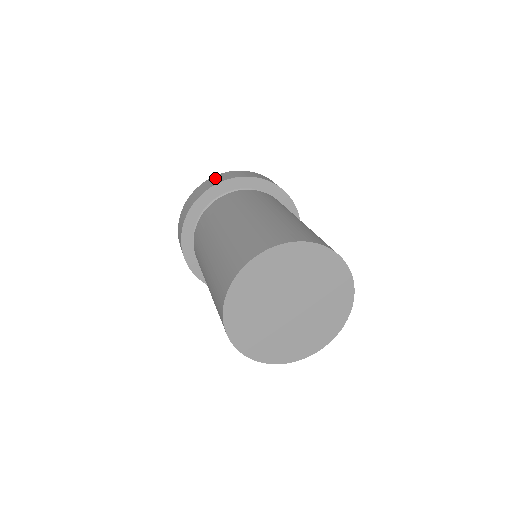
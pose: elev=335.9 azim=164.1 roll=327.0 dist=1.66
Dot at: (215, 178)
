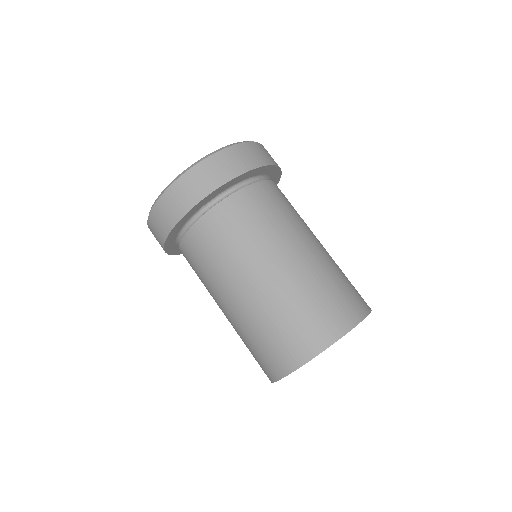
Dot at: (219, 162)
